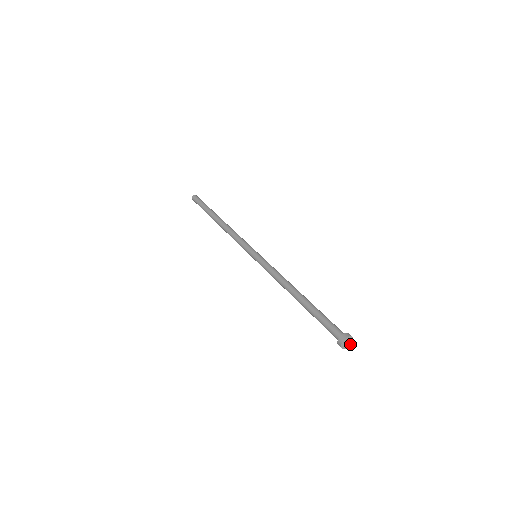
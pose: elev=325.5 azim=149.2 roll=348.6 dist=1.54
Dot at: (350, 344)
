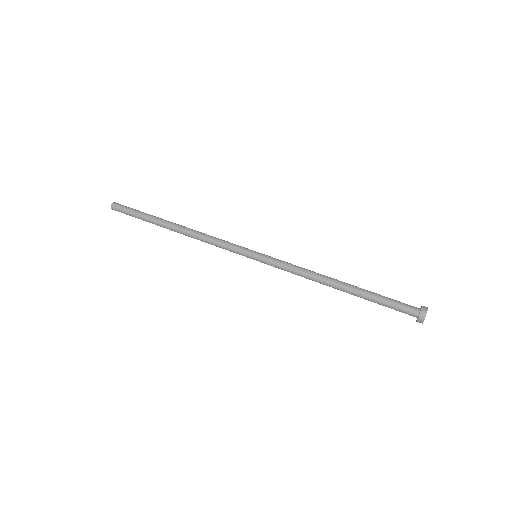
Dot at: occluded
